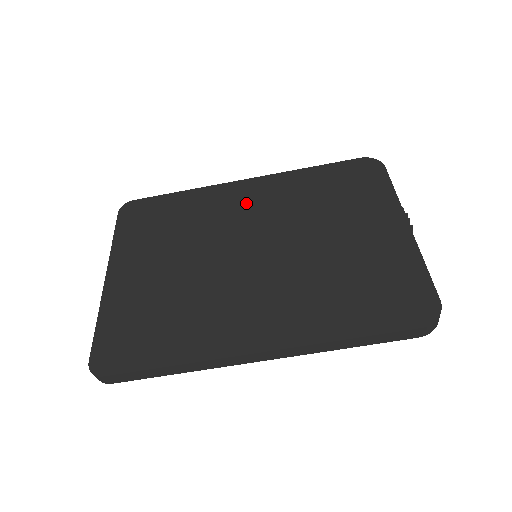
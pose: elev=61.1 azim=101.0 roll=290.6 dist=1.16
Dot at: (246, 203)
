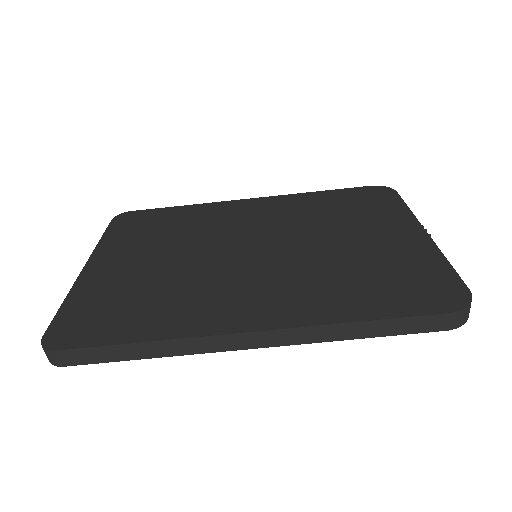
Dot at: (249, 214)
